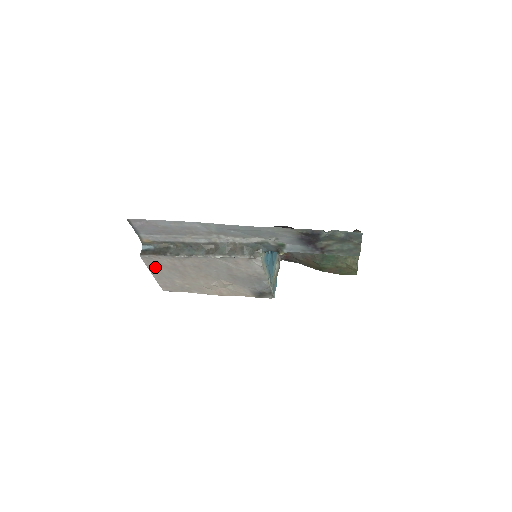
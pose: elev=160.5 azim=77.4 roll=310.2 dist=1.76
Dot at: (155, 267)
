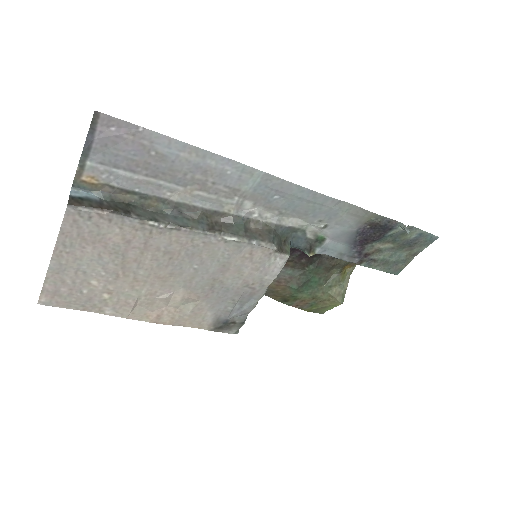
Dot at: (76, 241)
